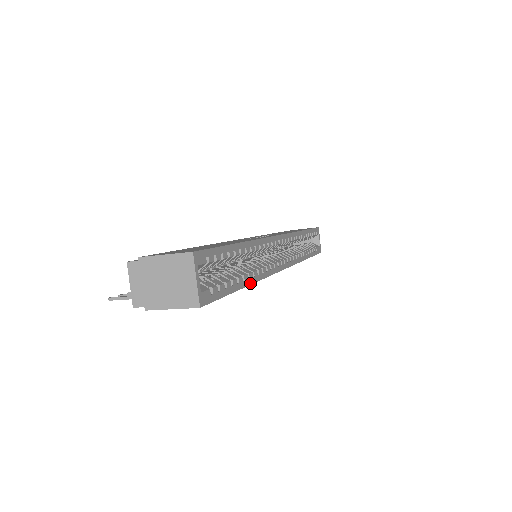
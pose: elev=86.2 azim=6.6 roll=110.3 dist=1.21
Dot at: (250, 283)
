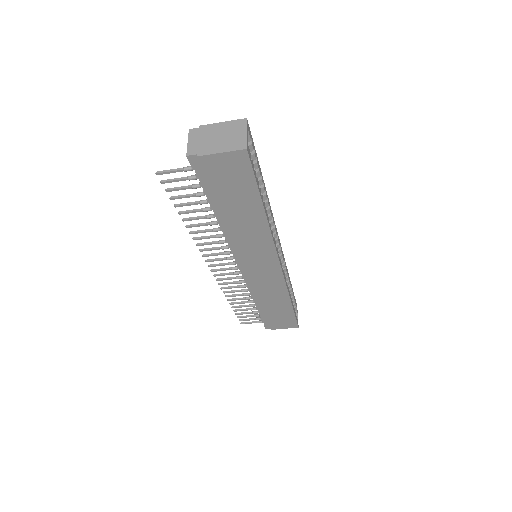
Dot at: (266, 215)
